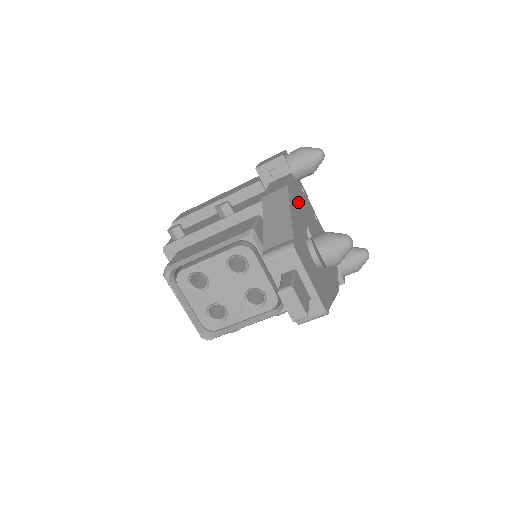
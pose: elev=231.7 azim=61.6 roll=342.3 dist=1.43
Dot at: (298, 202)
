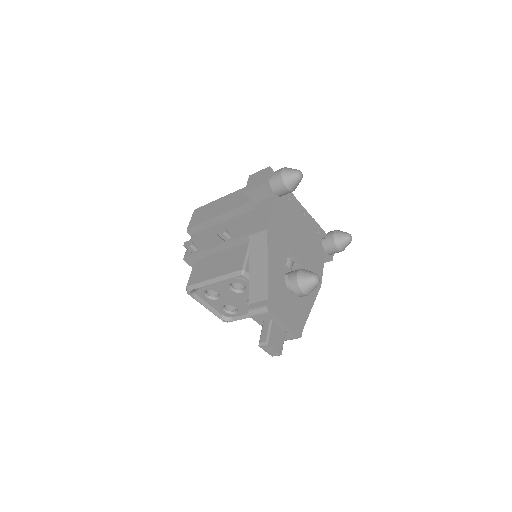
Dot at: (280, 232)
